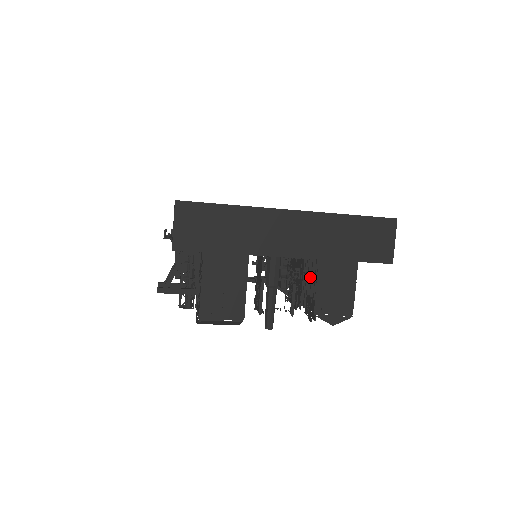
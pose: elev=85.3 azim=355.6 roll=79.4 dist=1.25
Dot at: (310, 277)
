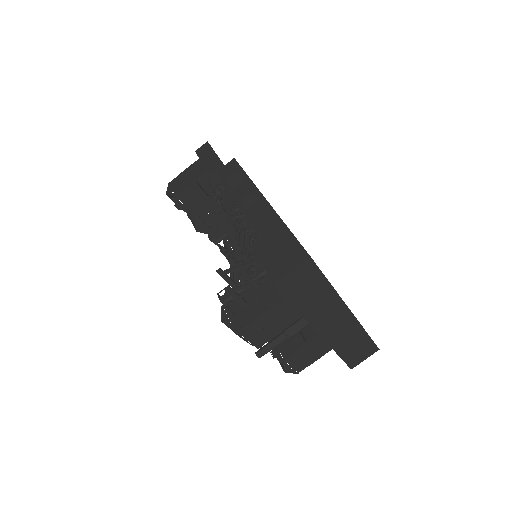
Dot at: occluded
